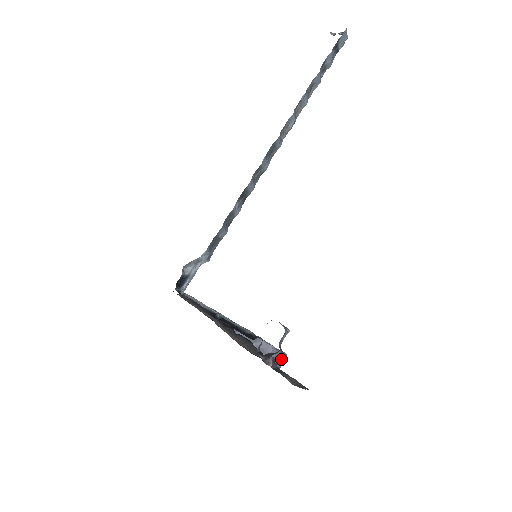
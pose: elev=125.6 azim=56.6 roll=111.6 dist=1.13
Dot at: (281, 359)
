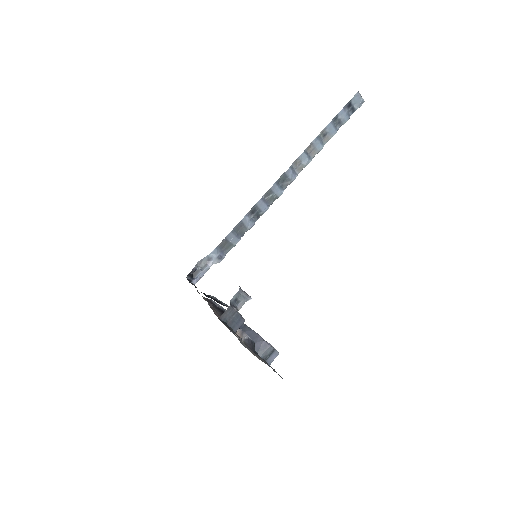
Dot at: (267, 351)
